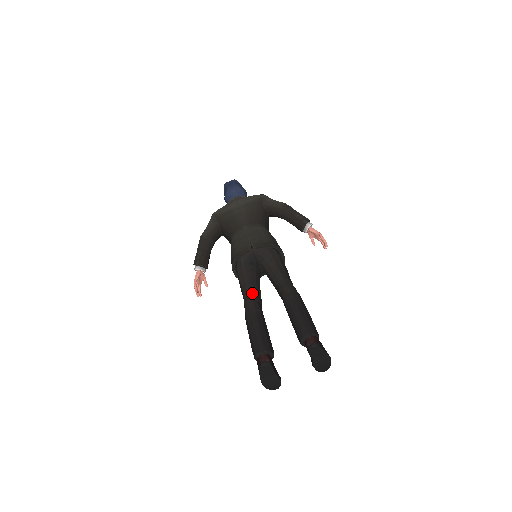
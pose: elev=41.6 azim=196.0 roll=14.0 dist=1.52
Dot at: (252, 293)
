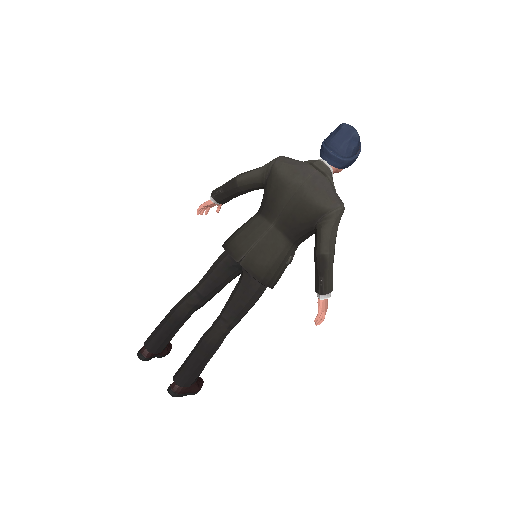
Dot at: (198, 296)
